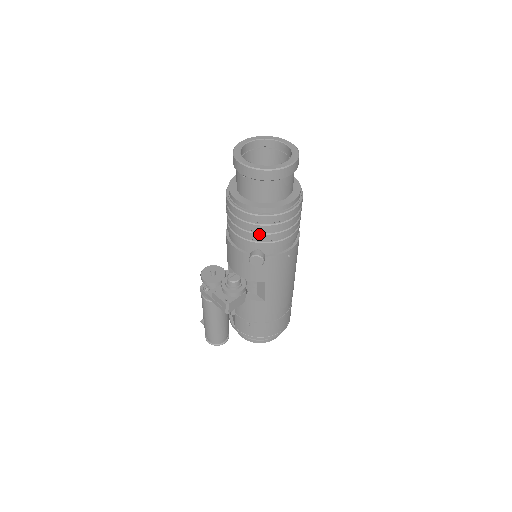
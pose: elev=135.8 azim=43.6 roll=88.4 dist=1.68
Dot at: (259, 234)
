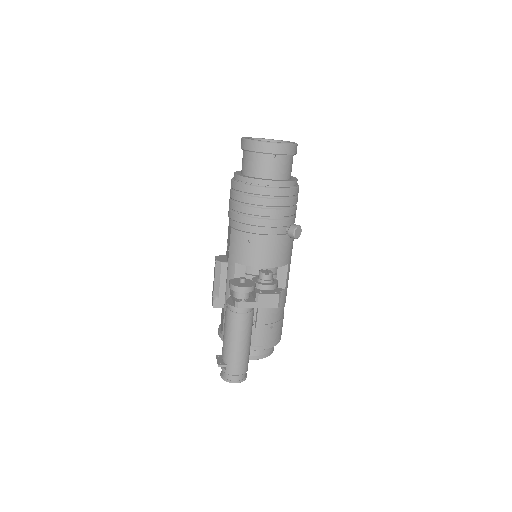
Dot at: (291, 208)
